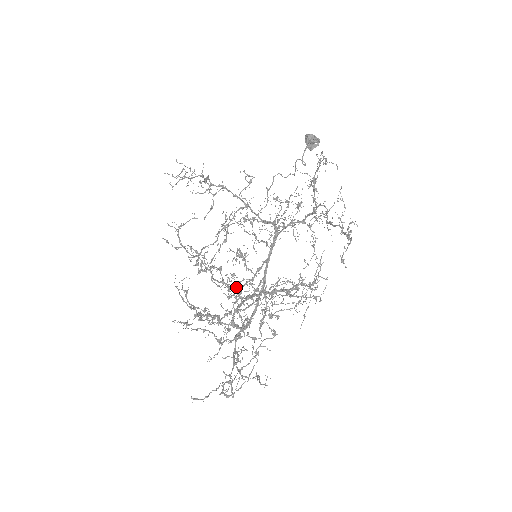
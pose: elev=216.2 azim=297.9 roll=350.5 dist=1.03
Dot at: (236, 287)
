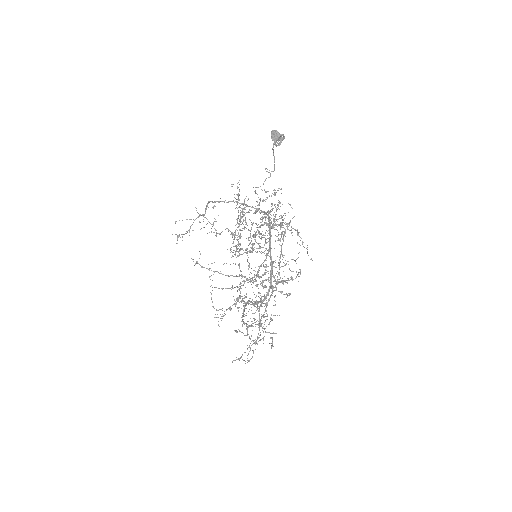
Dot at: (237, 300)
